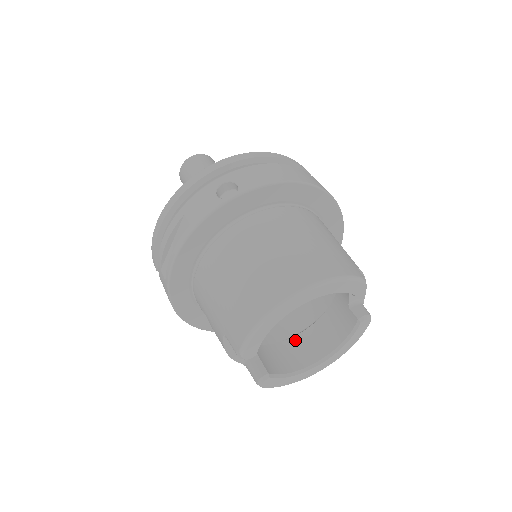
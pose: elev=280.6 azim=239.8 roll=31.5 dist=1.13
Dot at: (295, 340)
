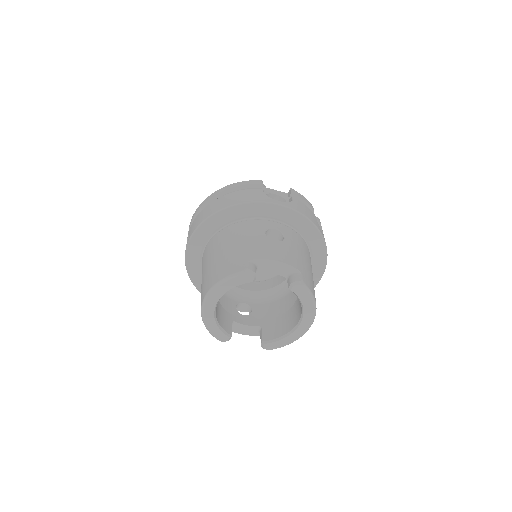
Dot at: (293, 307)
